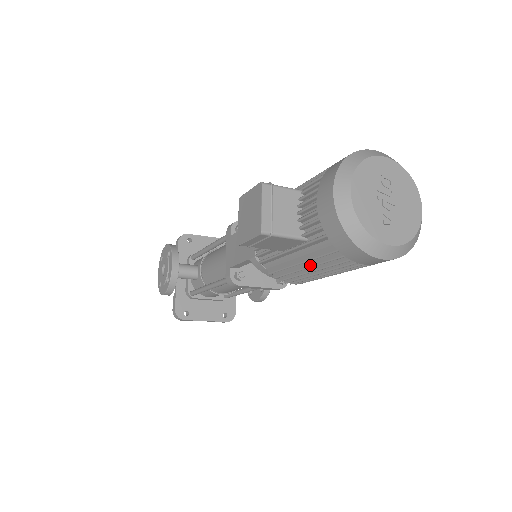
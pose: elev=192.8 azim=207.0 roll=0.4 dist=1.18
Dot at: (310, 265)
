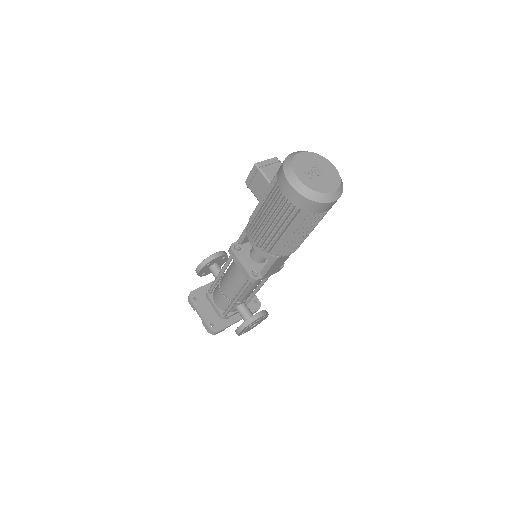
Dot at: (265, 204)
